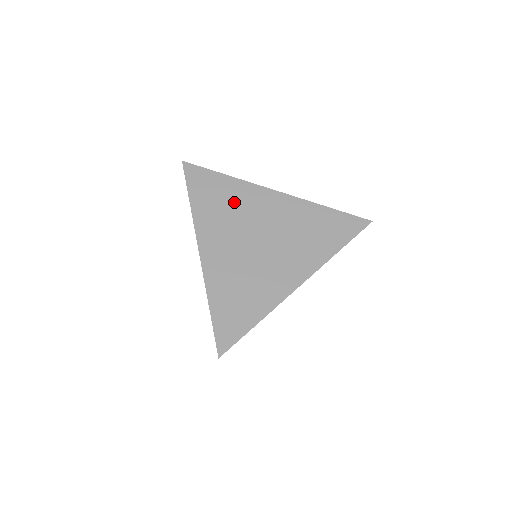
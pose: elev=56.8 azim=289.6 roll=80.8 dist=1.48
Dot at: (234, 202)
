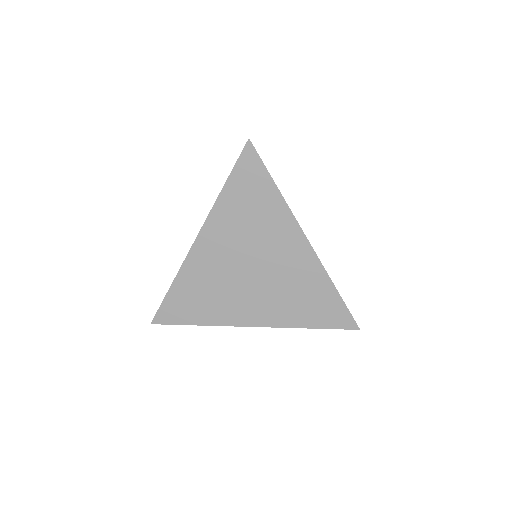
Dot at: occluded
